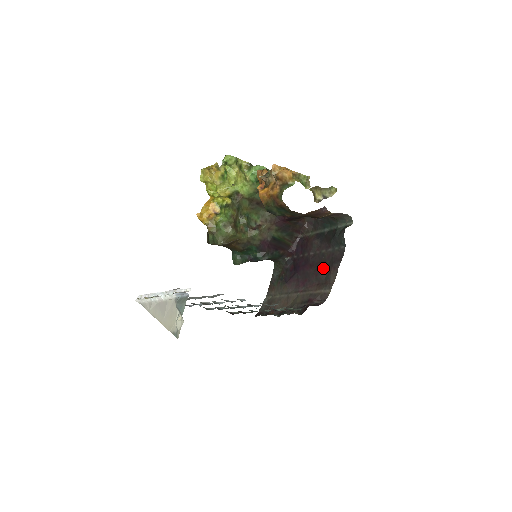
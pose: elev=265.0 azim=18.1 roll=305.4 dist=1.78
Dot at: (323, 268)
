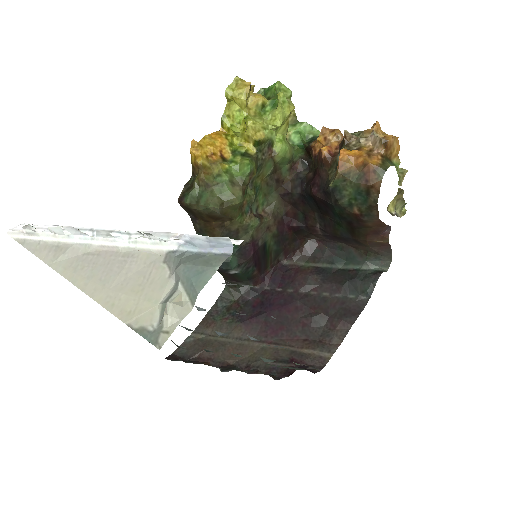
Dot at: (321, 318)
